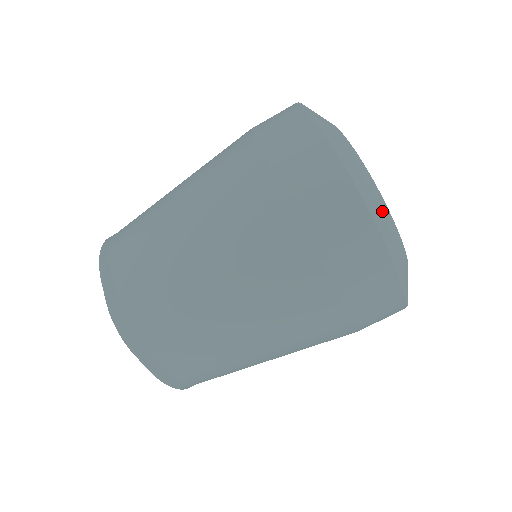
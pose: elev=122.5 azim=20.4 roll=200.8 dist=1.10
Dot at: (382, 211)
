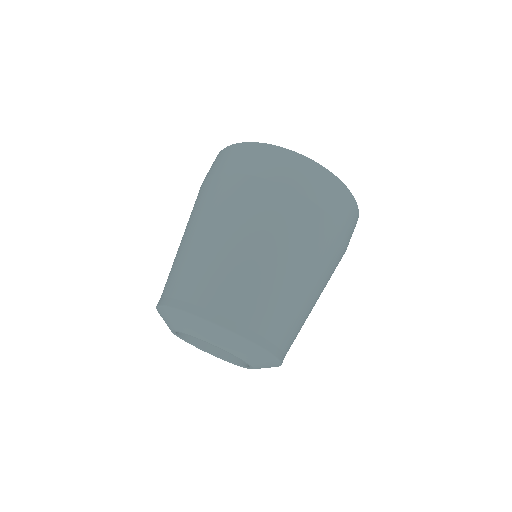
Dot at: occluded
